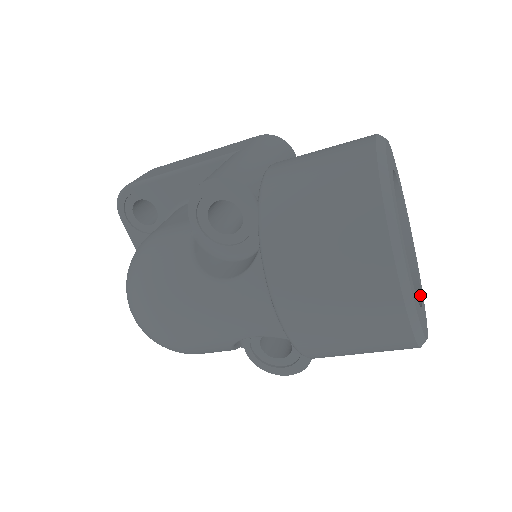
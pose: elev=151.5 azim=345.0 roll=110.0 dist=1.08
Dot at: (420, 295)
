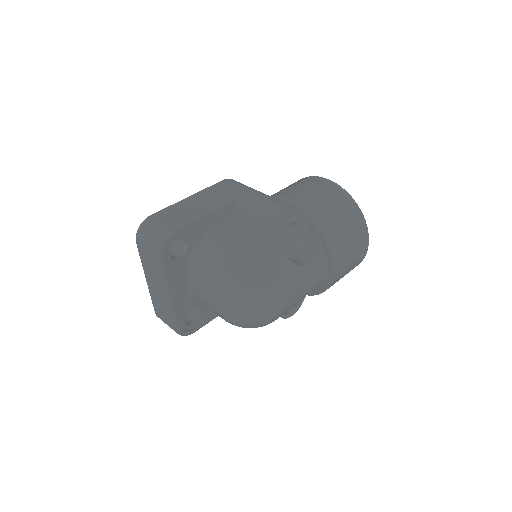
Dot at: occluded
